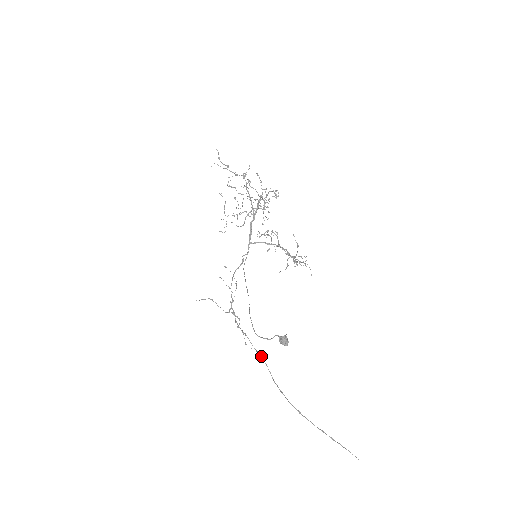
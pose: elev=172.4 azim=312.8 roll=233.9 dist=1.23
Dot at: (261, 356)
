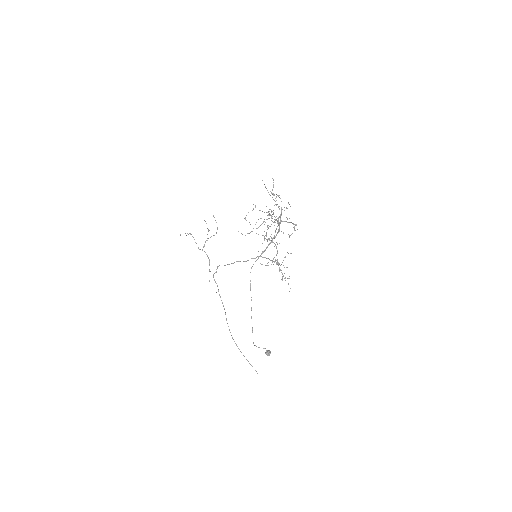
Dot at: occluded
